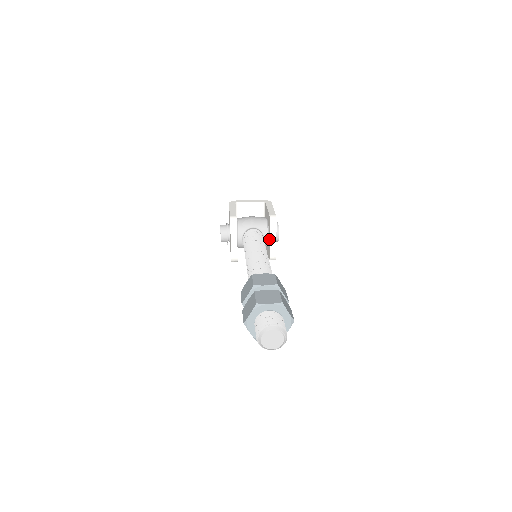
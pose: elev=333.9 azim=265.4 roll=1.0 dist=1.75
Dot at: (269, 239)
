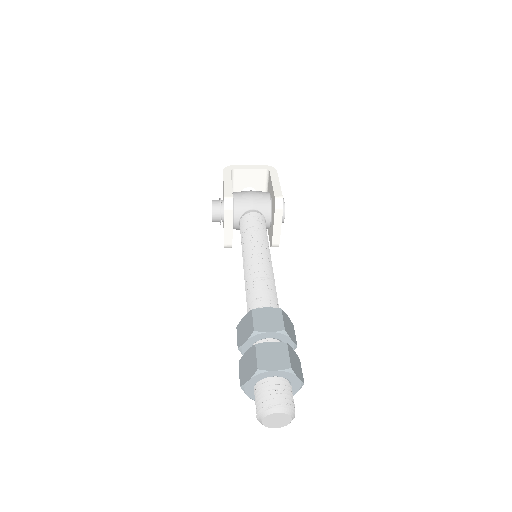
Dot at: (272, 224)
